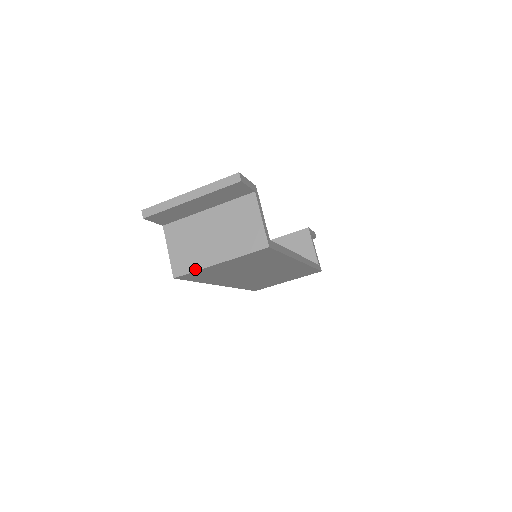
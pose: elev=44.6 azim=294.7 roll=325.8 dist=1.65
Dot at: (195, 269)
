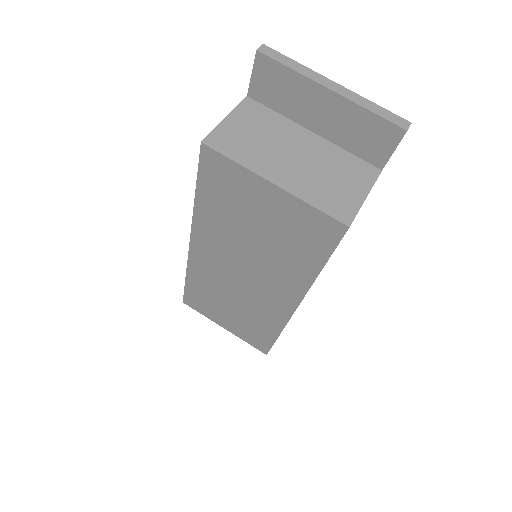
Dot at: (238, 160)
